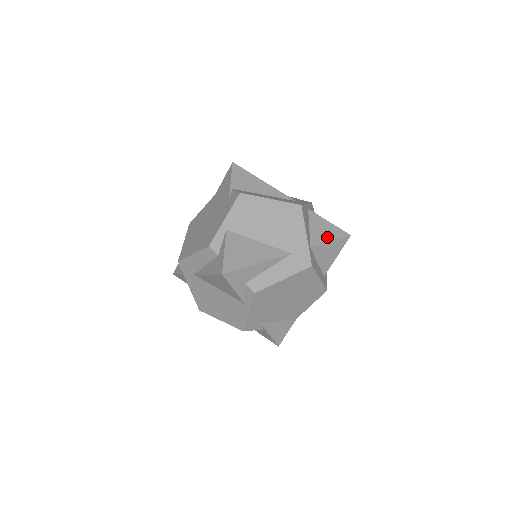
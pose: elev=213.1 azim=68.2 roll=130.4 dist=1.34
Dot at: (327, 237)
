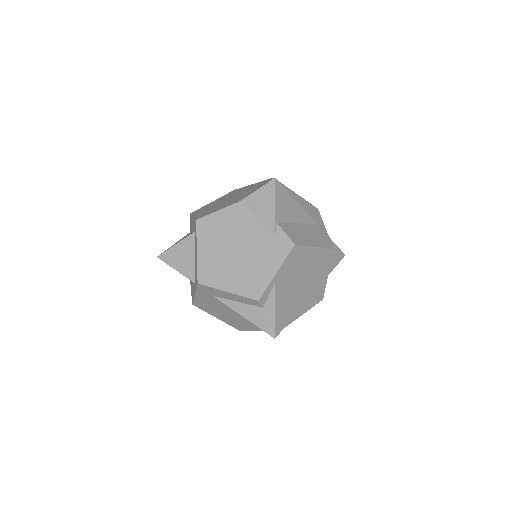
Dot at: (333, 263)
